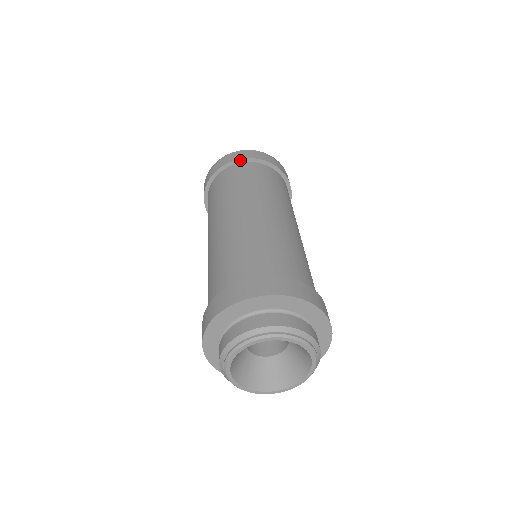
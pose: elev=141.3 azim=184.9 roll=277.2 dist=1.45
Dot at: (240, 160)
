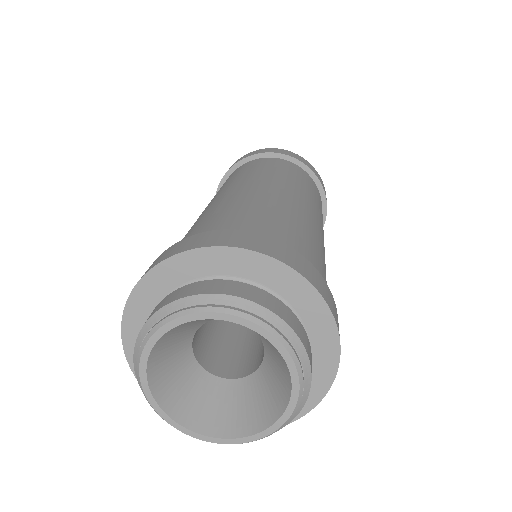
Dot at: (244, 160)
